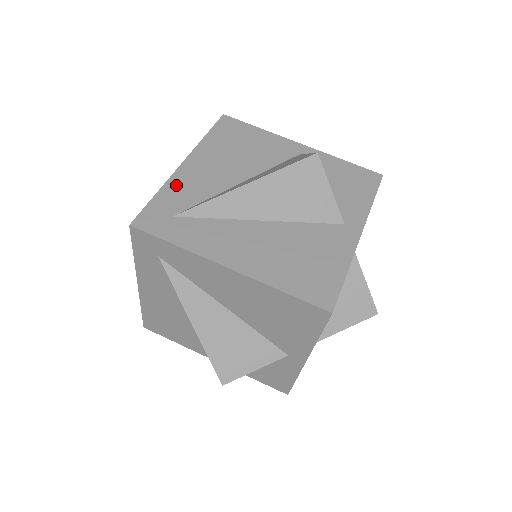
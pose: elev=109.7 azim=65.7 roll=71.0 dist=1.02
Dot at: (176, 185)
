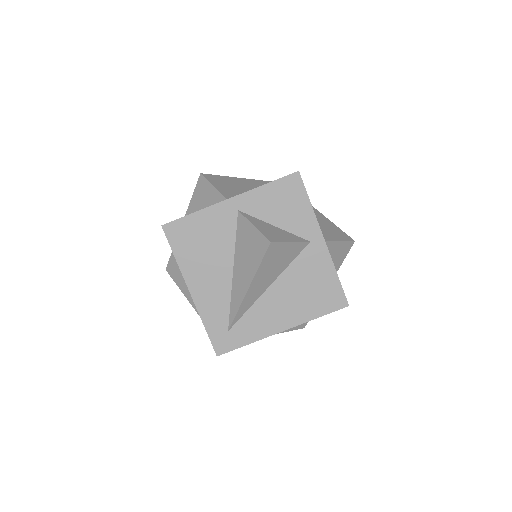
Dot at: (206, 311)
